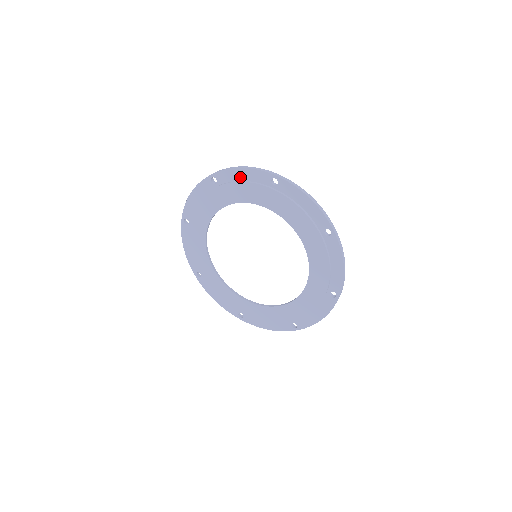
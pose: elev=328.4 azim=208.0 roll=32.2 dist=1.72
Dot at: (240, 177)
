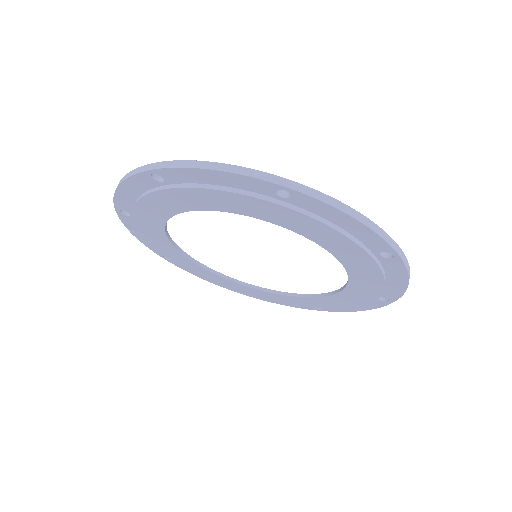
Dot at: (132, 196)
